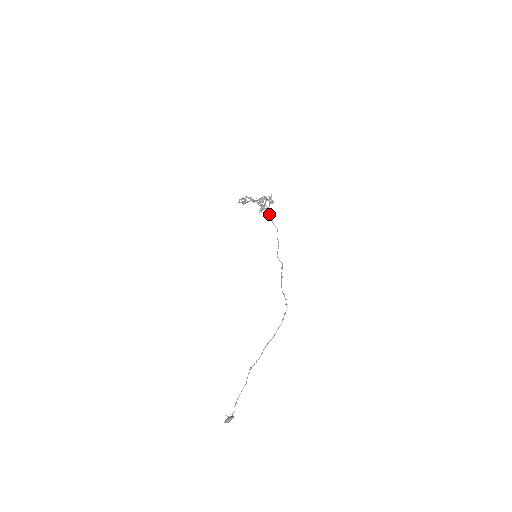
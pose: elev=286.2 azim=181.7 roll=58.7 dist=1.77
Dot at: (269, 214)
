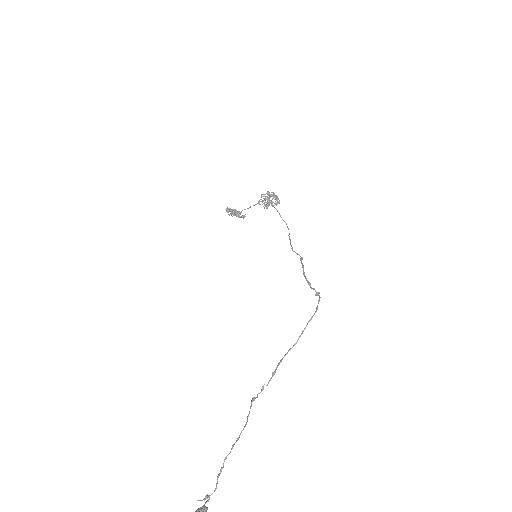
Dot at: (277, 210)
